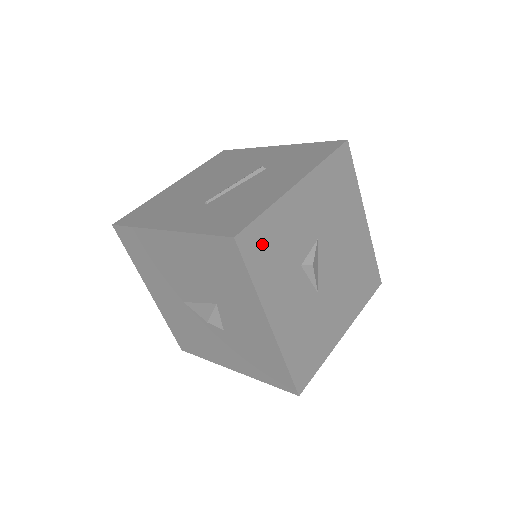
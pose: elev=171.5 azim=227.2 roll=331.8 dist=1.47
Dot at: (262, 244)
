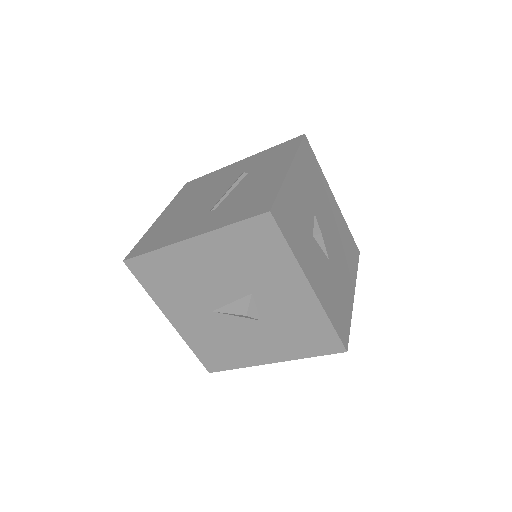
Dot at: (286, 217)
